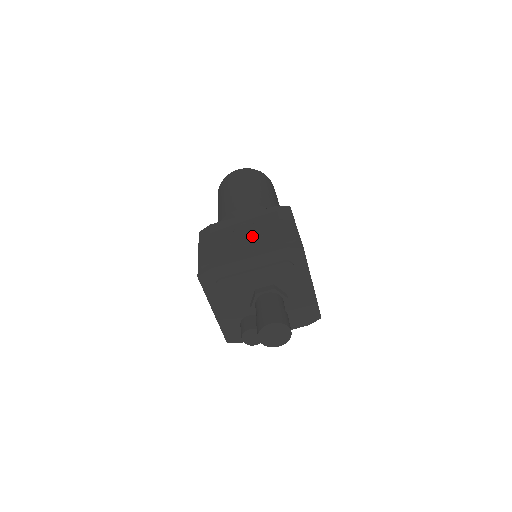
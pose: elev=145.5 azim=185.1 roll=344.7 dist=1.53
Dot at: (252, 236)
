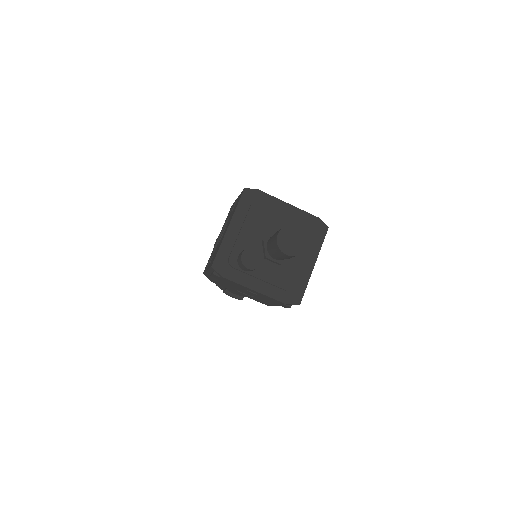
Dot at: occluded
